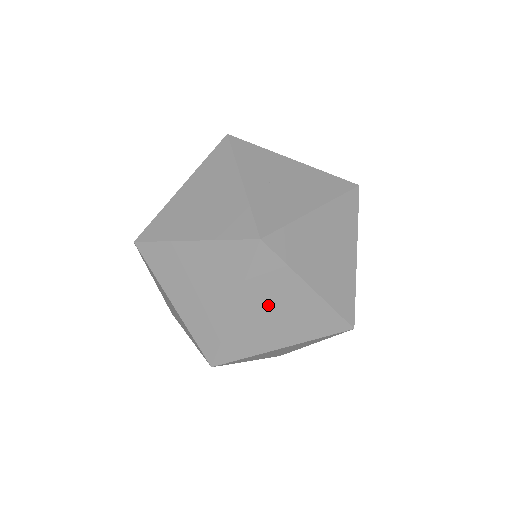
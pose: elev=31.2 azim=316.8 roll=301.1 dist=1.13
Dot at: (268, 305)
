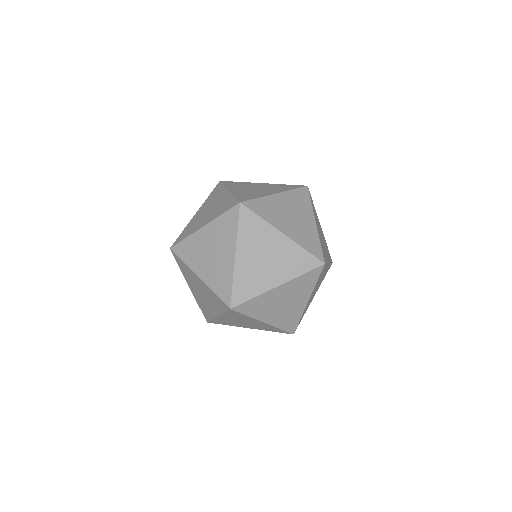
Dot at: (288, 296)
